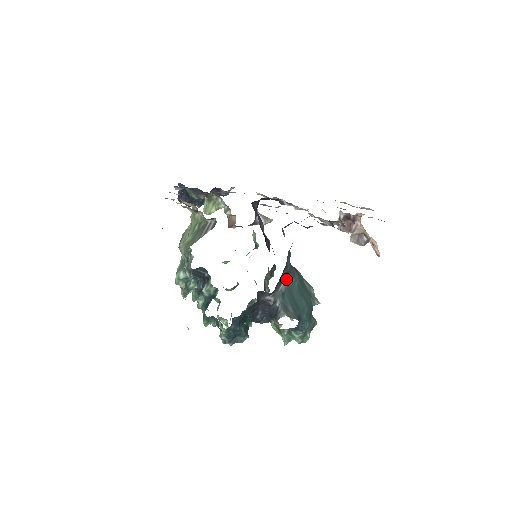
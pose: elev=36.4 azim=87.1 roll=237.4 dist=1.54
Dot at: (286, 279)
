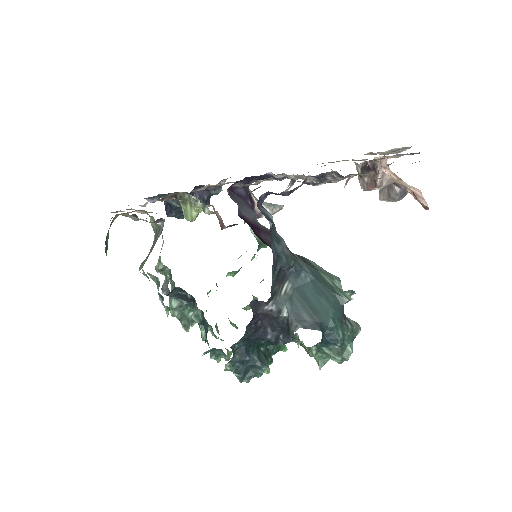
Dot at: (289, 276)
